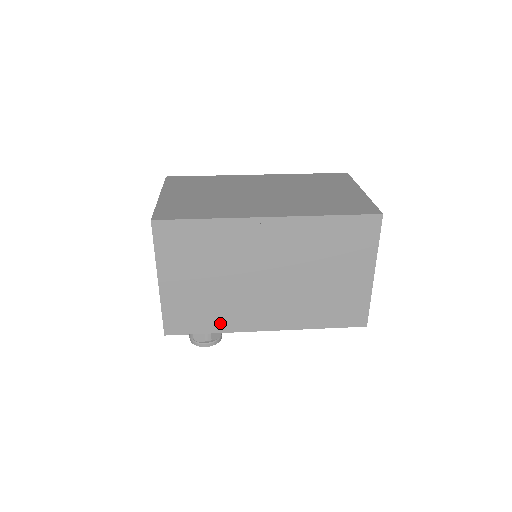
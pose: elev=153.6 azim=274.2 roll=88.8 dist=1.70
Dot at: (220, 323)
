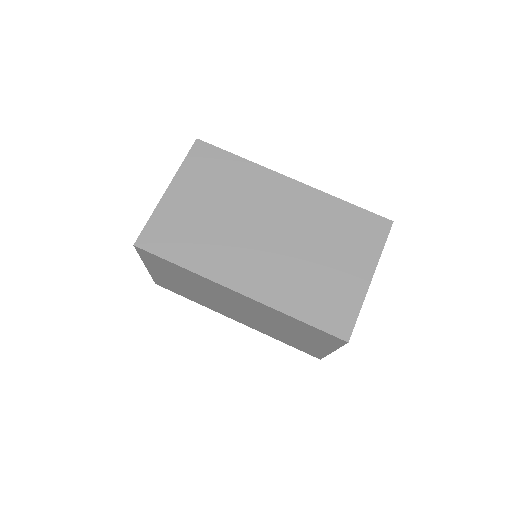
Dot at: (198, 301)
